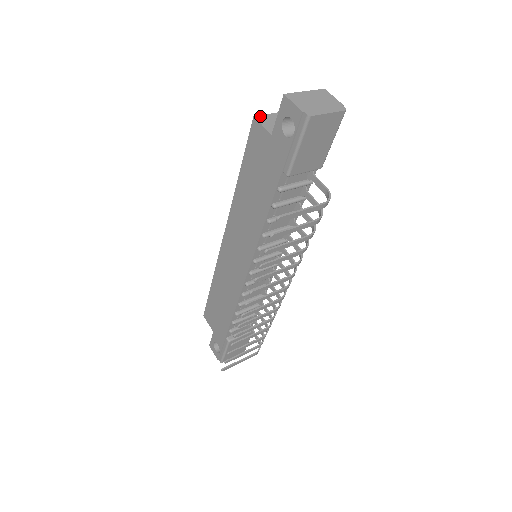
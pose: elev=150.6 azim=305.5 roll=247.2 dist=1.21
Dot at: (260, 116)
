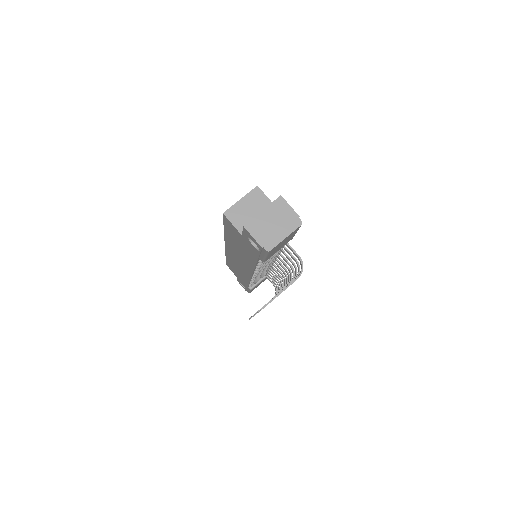
Dot at: (229, 210)
